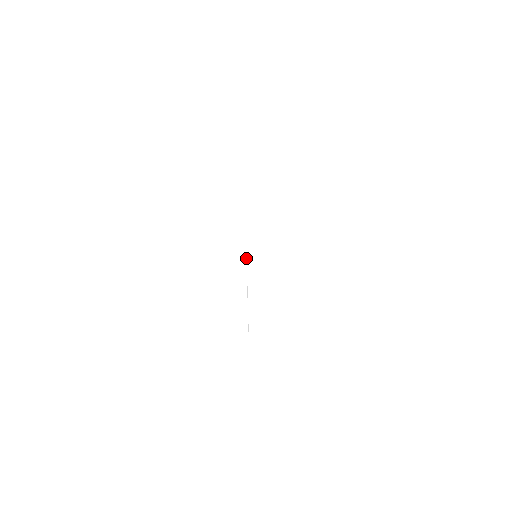
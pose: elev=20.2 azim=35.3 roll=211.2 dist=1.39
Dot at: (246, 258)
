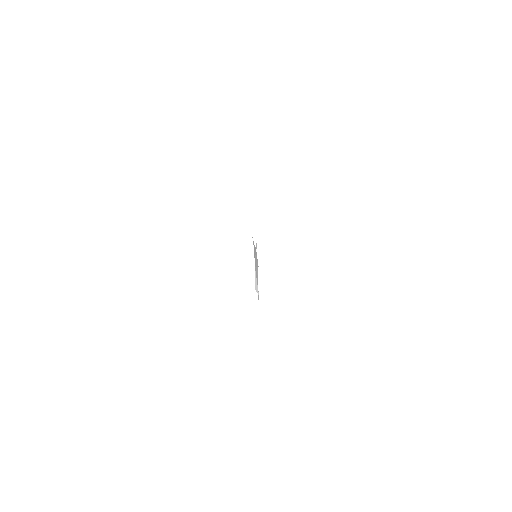
Dot at: occluded
